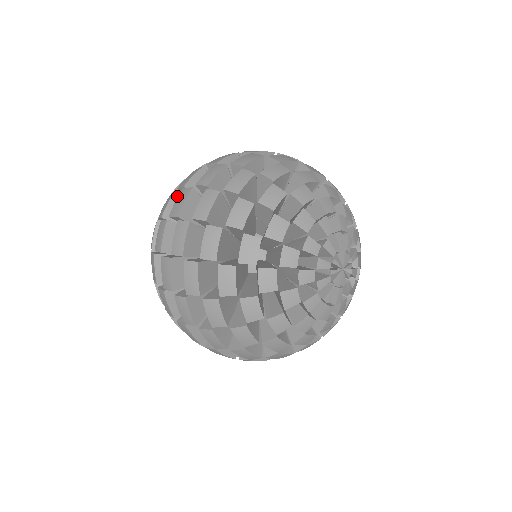
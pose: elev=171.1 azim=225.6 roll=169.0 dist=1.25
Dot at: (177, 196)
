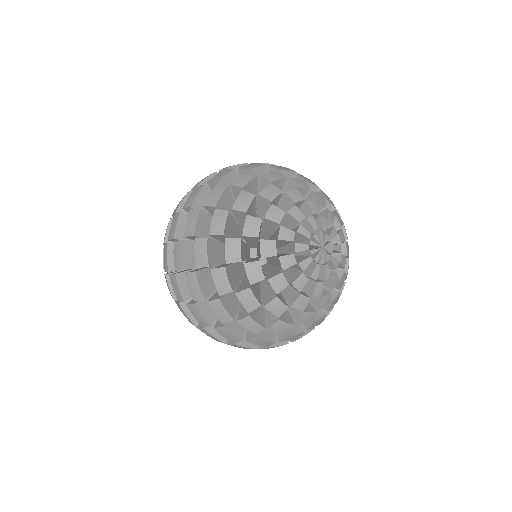
Dot at: occluded
